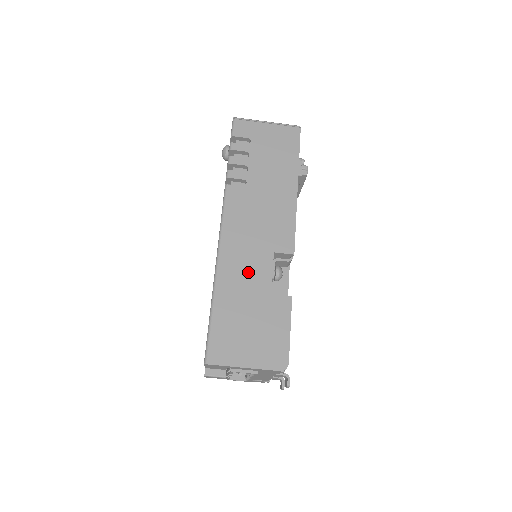
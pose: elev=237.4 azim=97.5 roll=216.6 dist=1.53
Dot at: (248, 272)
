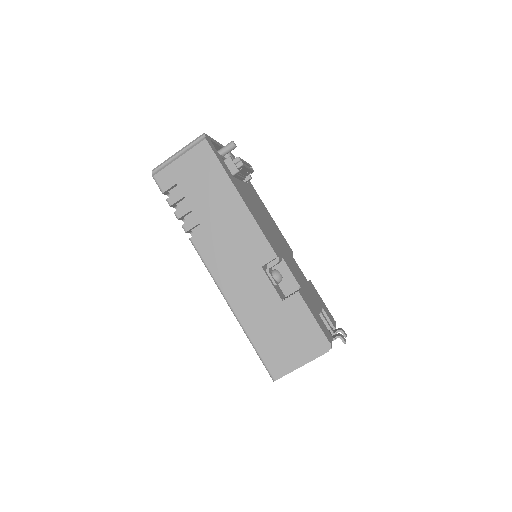
Dot at: (255, 296)
